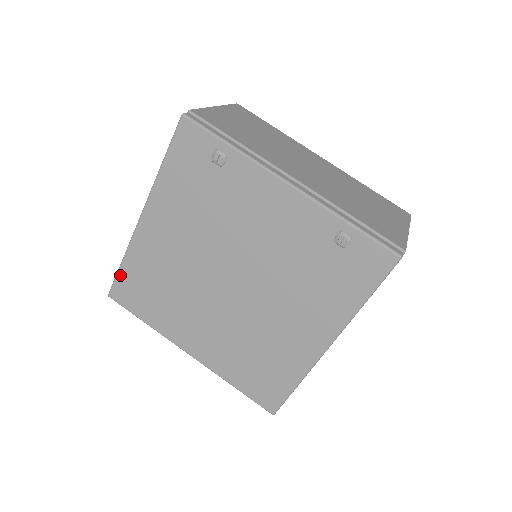
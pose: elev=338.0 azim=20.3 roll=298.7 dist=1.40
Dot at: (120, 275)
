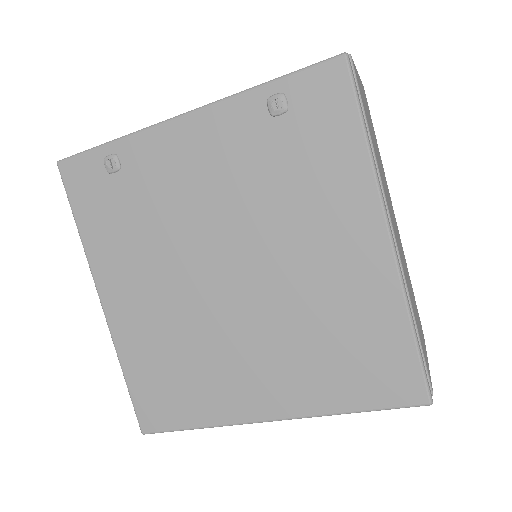
Dot at: (133, 393)
